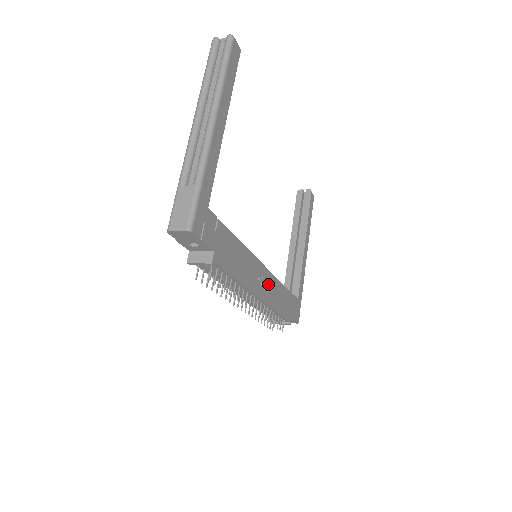
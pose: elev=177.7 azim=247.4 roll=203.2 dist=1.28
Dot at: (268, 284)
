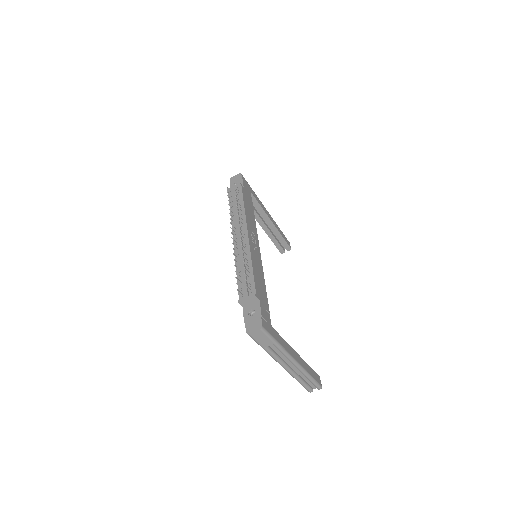
Dot at: (256, 252)
